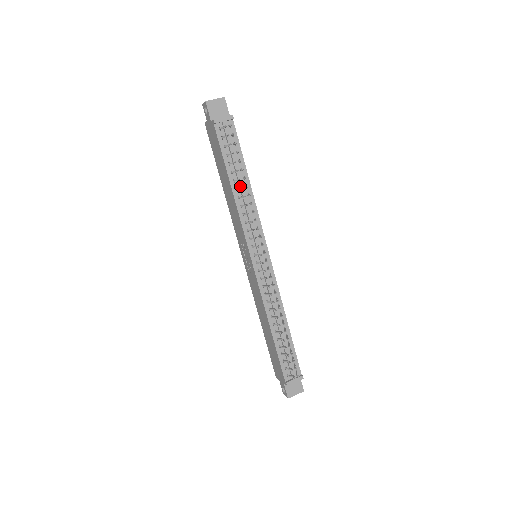
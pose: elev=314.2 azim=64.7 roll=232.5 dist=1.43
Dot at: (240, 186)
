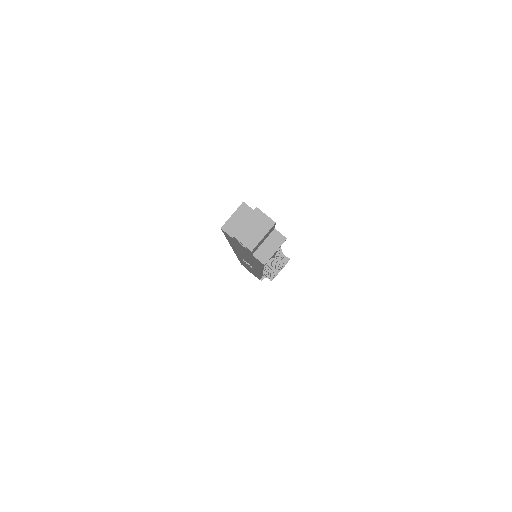
Dot at: occluded
